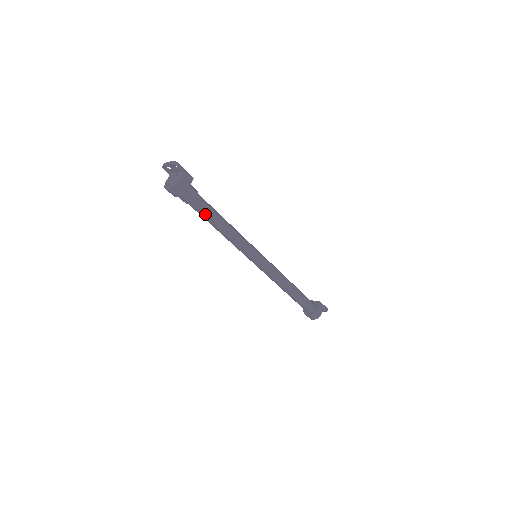
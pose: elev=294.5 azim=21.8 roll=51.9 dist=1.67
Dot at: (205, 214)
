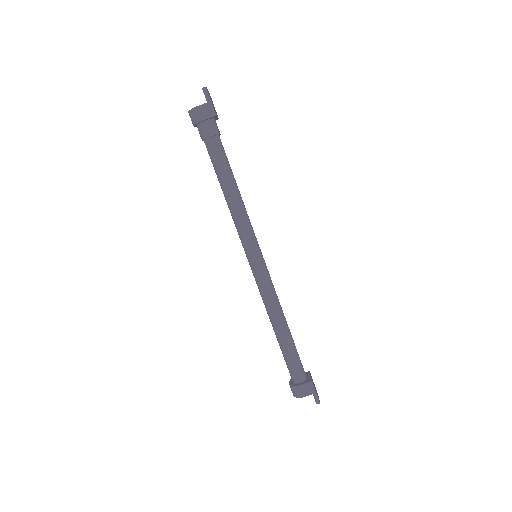
Dot at: (213, 163)
